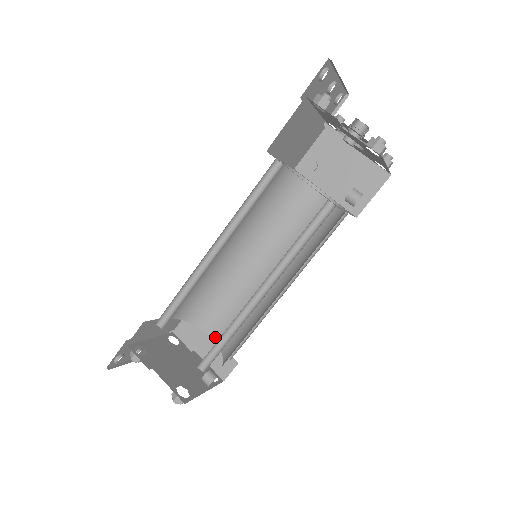
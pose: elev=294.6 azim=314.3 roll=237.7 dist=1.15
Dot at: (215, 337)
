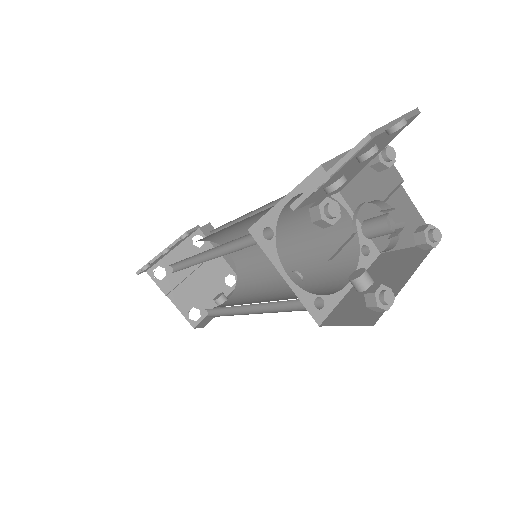
Dot at: (233, 256)
